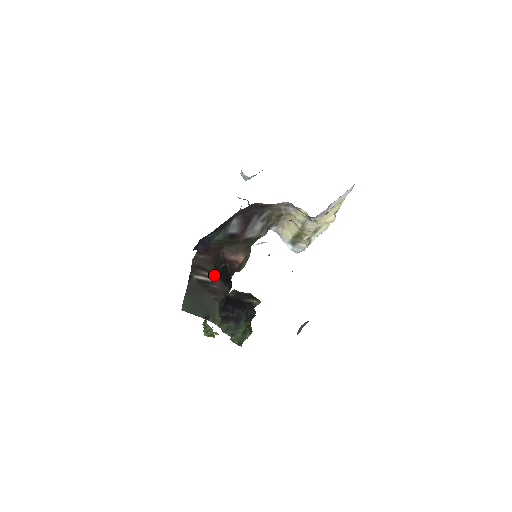
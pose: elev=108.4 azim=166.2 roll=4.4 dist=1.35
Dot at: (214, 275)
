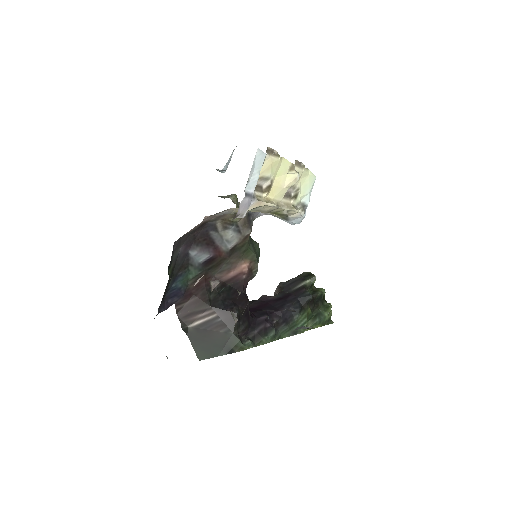
Dot at: (212, 310)
